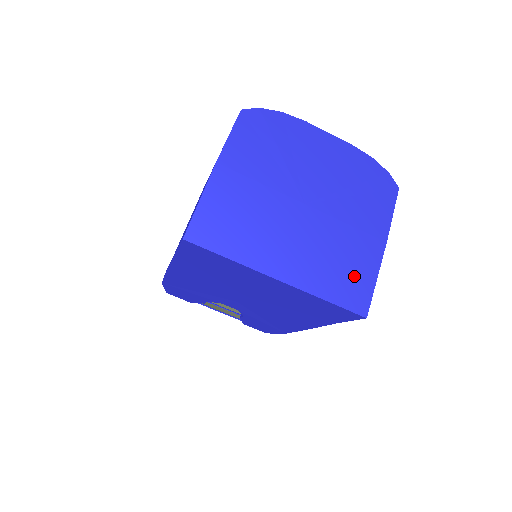
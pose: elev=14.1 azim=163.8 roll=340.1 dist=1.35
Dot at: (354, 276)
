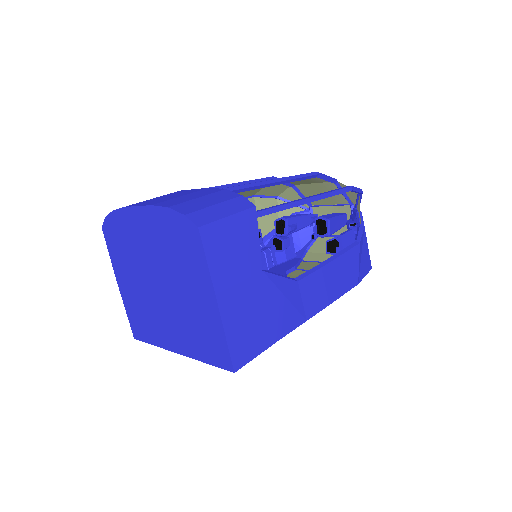
Dot at: (210, 337)
